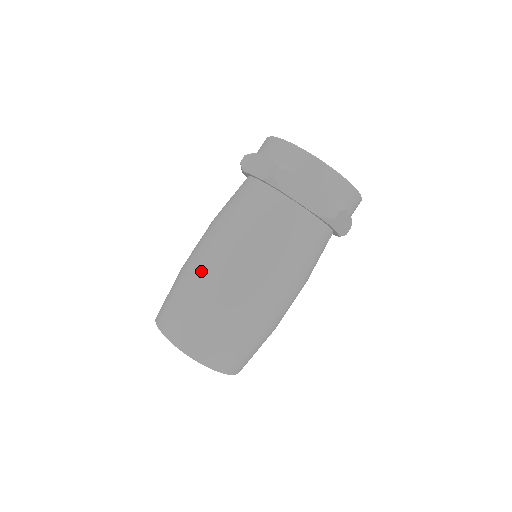
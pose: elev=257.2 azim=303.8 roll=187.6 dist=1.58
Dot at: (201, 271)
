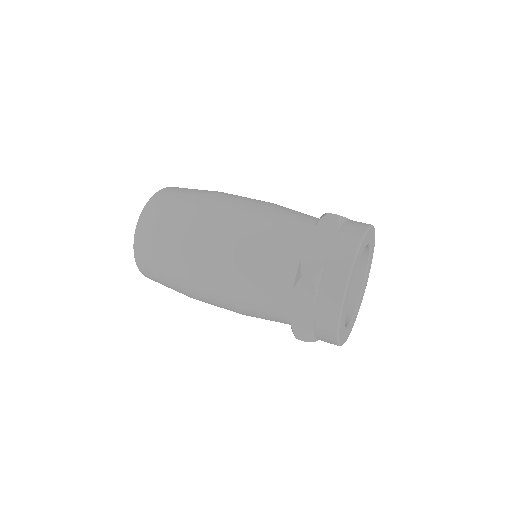
Dot at: (199, 230)
